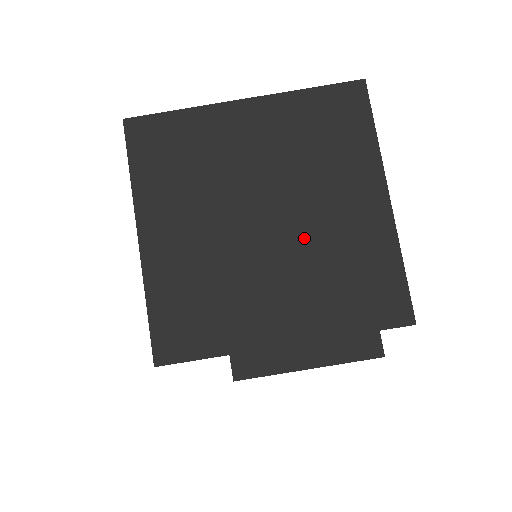
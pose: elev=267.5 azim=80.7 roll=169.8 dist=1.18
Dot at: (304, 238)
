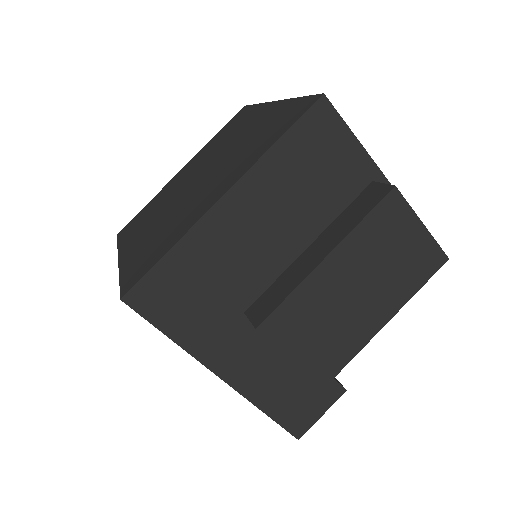
Dot at: (225, 159)
